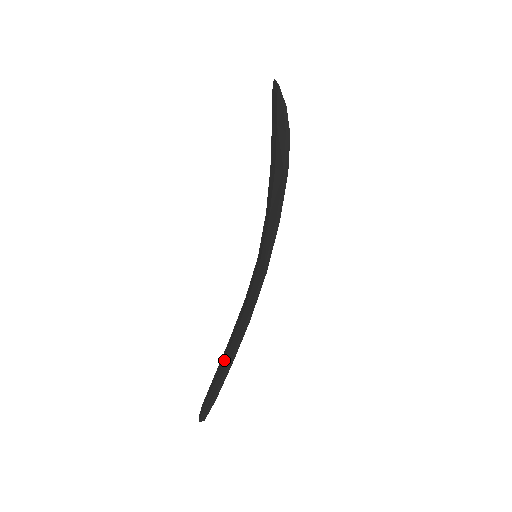
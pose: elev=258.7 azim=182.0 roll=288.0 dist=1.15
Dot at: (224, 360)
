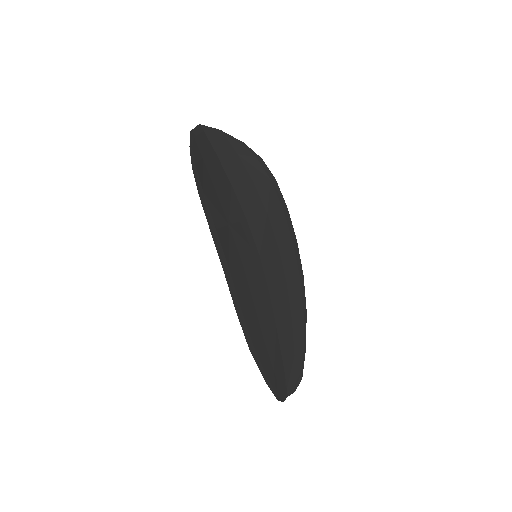
Dot at: (263, 347)
